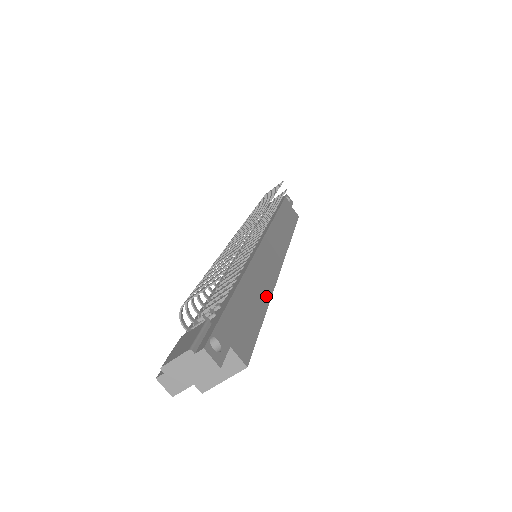
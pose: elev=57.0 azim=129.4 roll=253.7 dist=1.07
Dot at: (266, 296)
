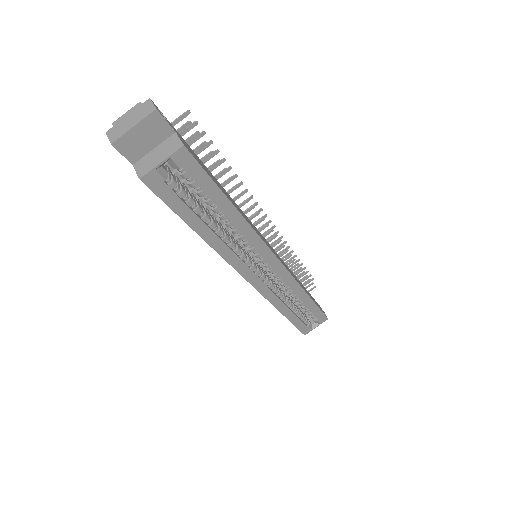
Dot at: (240, 212)
